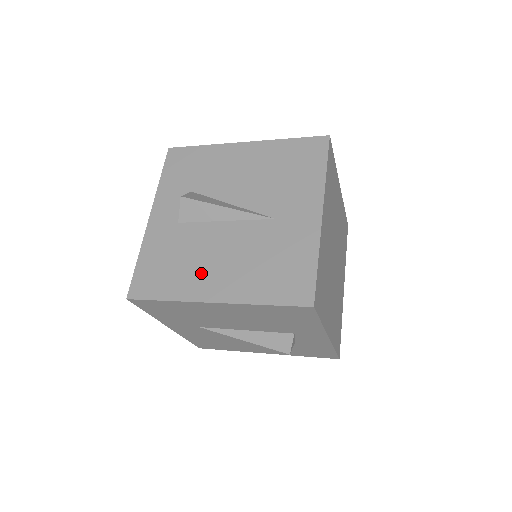
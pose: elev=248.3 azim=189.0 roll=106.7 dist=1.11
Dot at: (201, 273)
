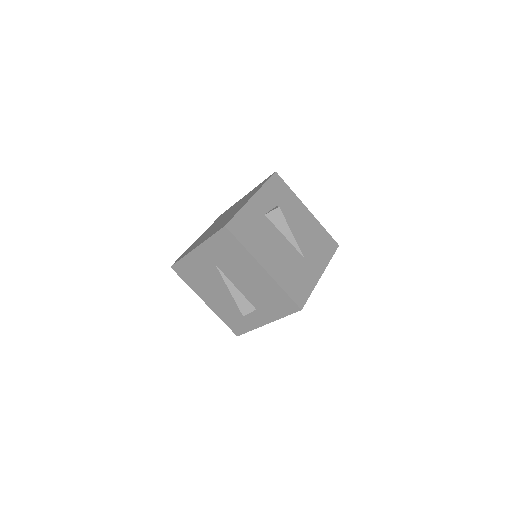
Dot at: (265, 250)
